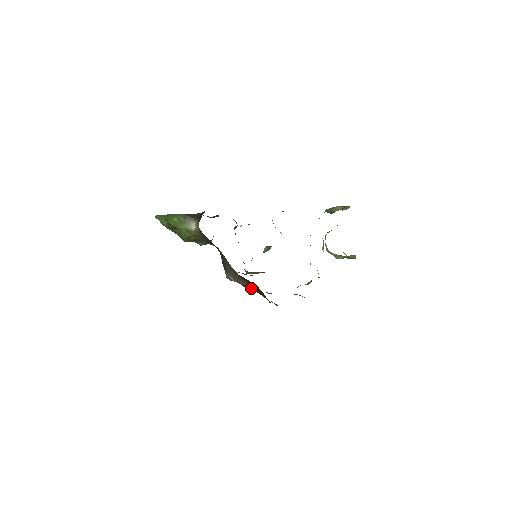
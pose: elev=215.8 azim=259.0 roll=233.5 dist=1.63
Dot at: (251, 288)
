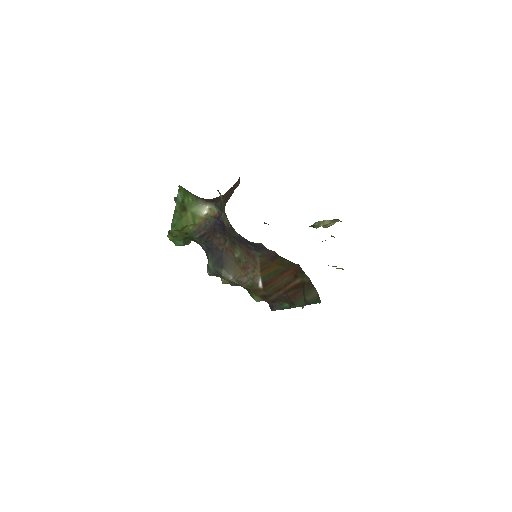
Dot at: (259, 285)
